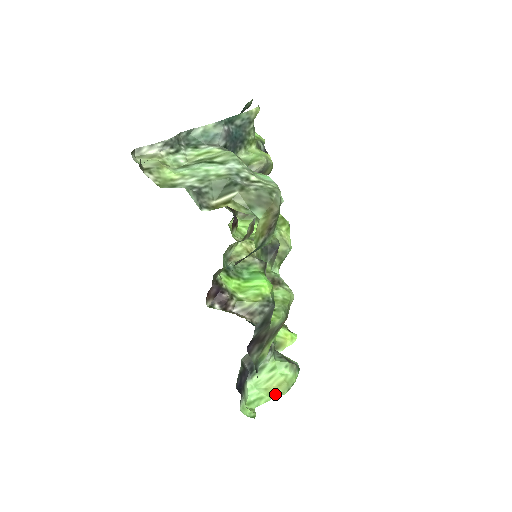
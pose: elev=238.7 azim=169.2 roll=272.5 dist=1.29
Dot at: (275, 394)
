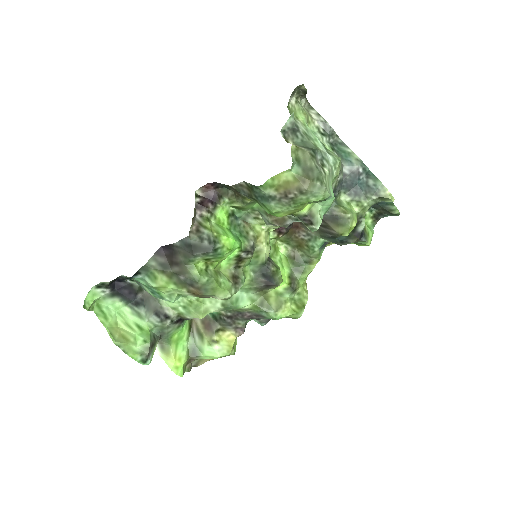
Dot at: (112, 332)
